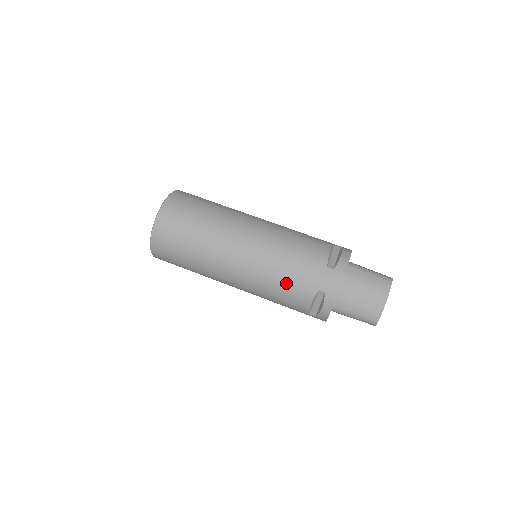
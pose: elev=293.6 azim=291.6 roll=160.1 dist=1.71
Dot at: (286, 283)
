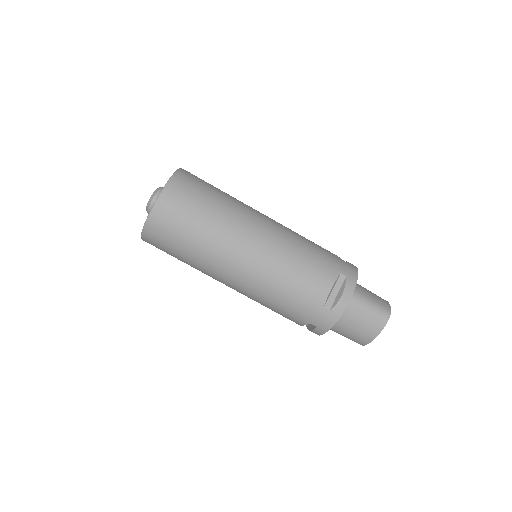
Dot at: (279, 309)
